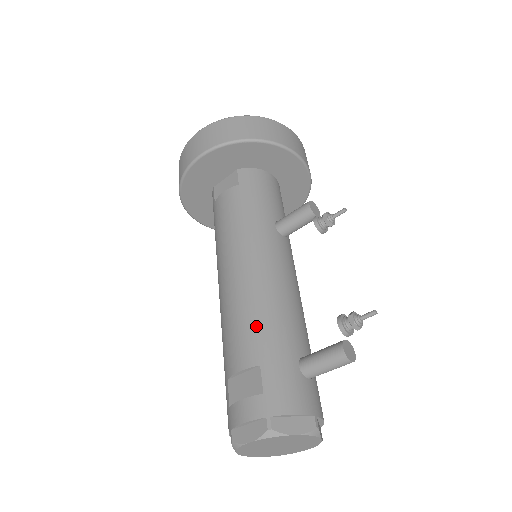
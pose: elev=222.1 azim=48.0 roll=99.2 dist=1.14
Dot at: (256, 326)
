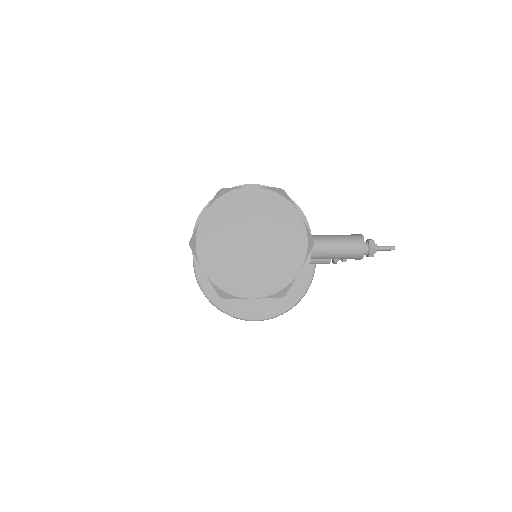
Dot at: occluded
